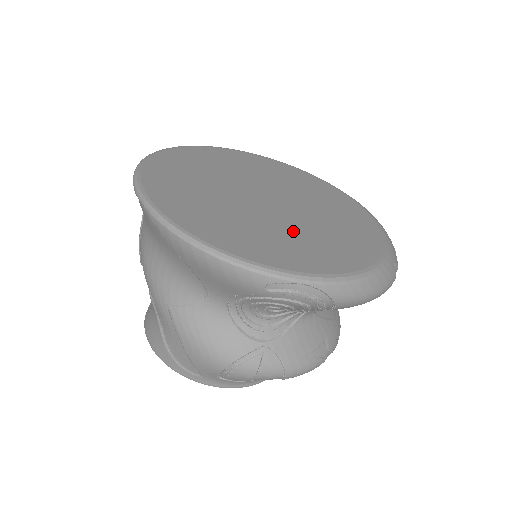
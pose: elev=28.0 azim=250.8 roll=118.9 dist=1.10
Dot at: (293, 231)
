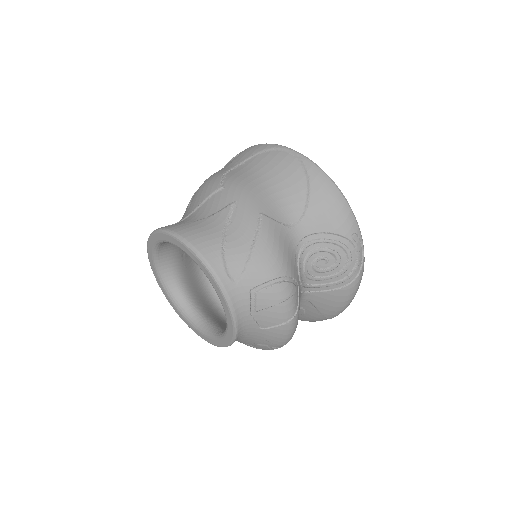
Dot at: occluded
